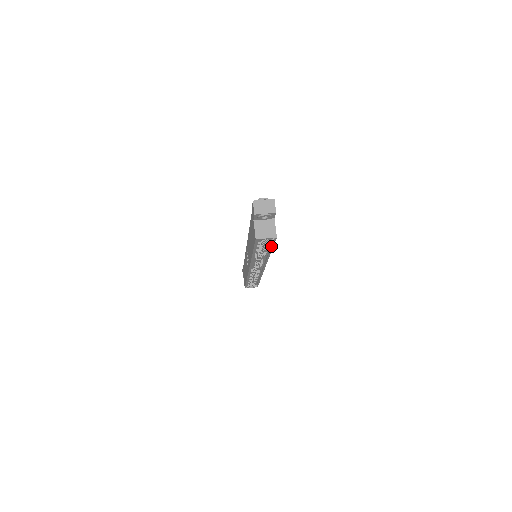
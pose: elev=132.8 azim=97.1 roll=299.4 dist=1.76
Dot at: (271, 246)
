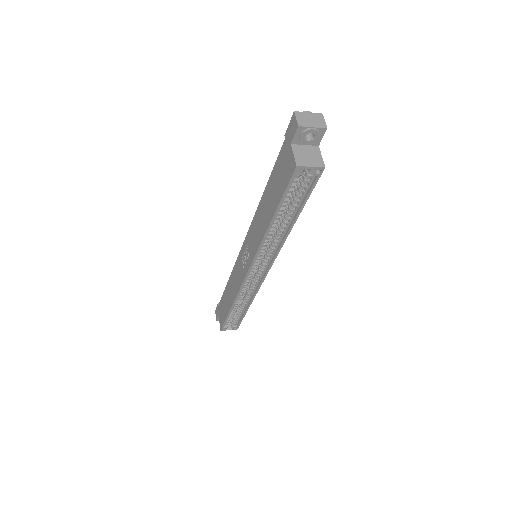
Dot at: (305, 197)
